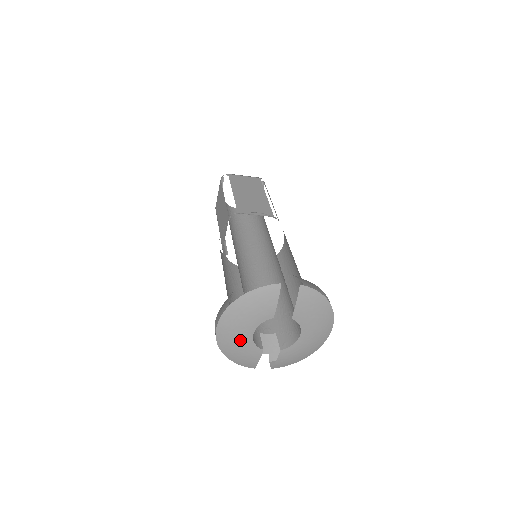
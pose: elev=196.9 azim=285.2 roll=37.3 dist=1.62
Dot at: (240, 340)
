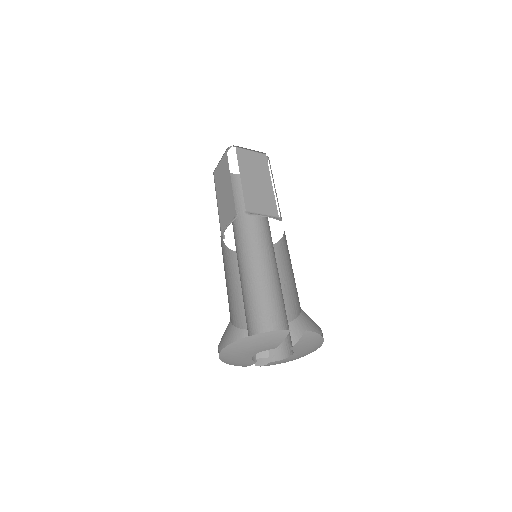
Dot at: (240, 357)
